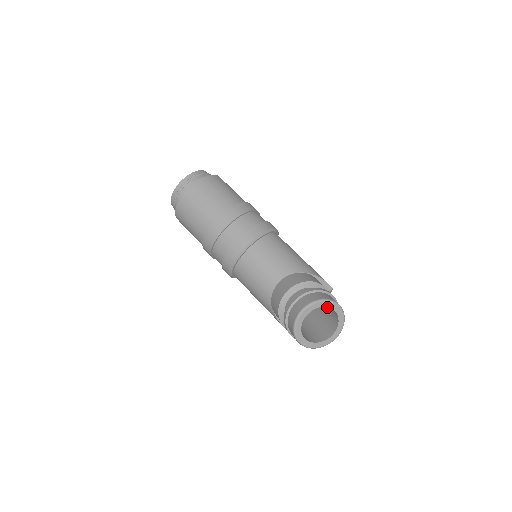
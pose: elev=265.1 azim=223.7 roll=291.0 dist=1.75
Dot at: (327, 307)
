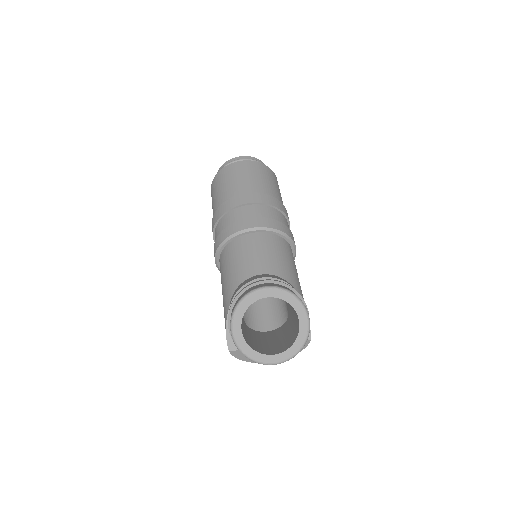
Dot at: (292, 330)
